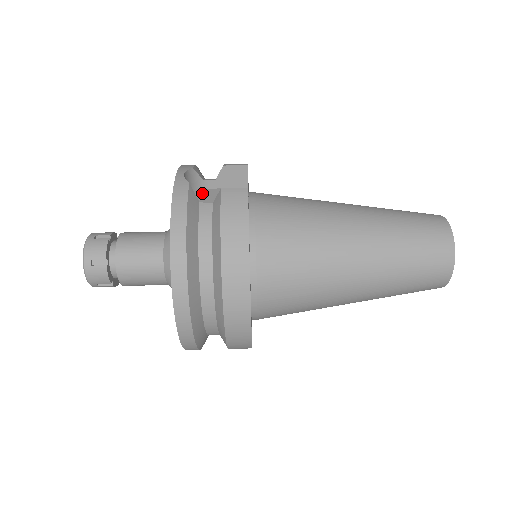
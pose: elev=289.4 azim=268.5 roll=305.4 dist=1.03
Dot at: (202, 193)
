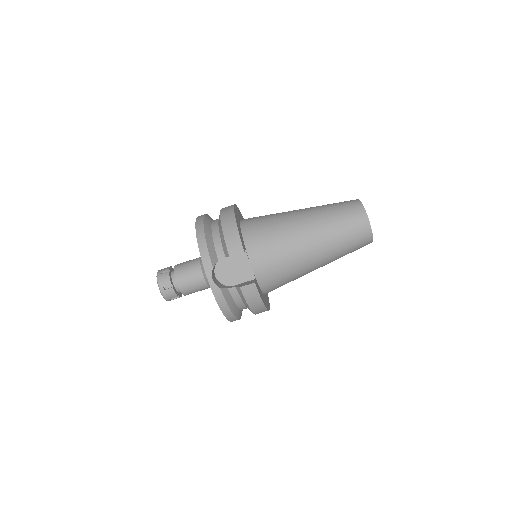
Dot at: (220, 265)
